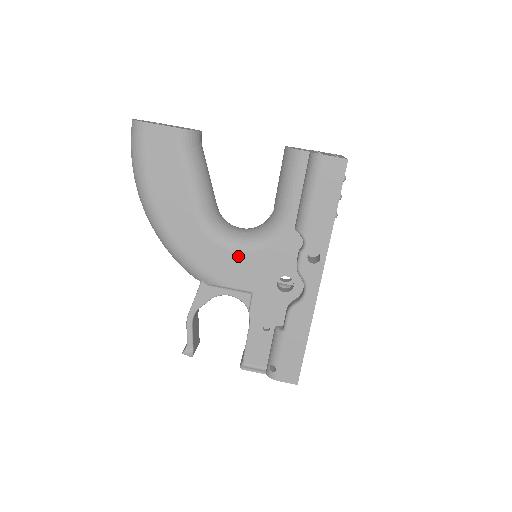
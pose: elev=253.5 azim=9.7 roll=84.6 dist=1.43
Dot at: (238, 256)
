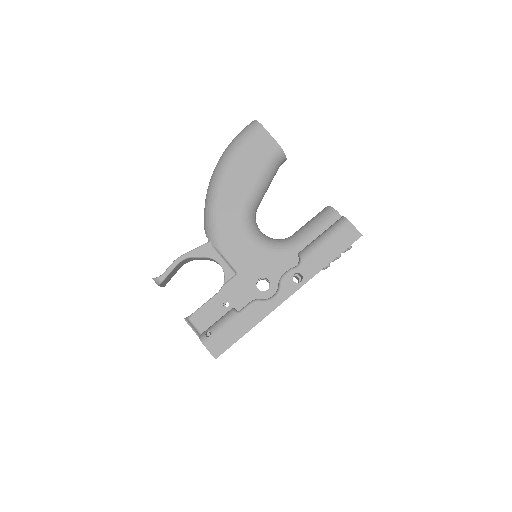
Dot at: (249, 243)
